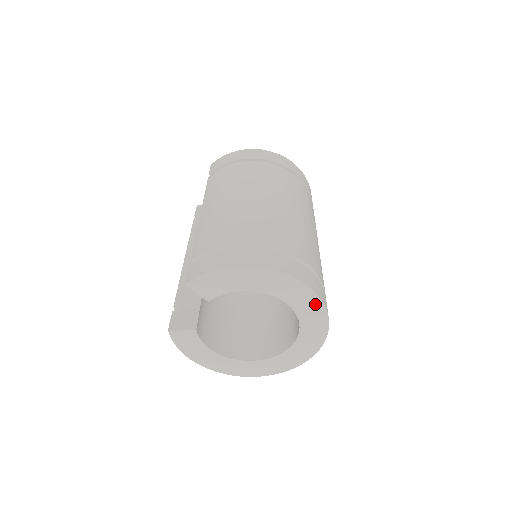
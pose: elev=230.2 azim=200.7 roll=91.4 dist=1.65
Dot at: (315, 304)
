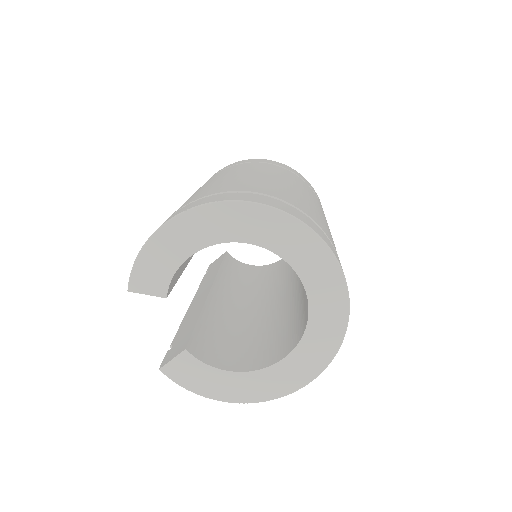
Dot at: (280, 221)
